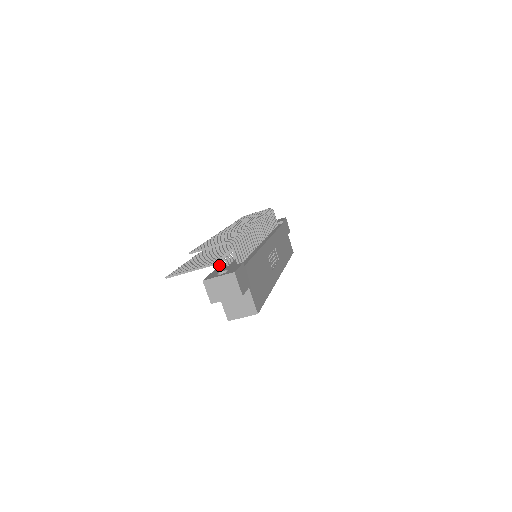
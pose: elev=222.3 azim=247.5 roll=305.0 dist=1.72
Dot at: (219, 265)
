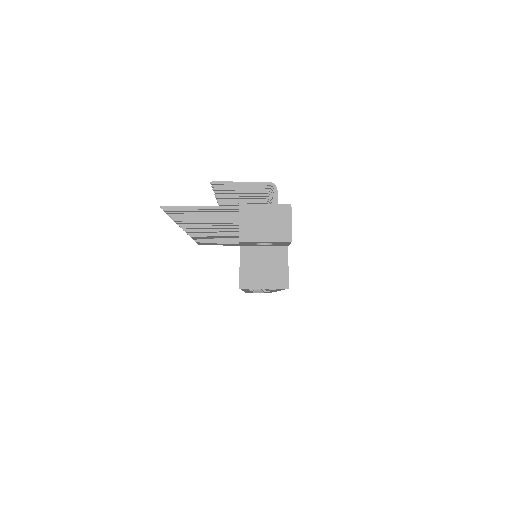
Dot at: occluded
